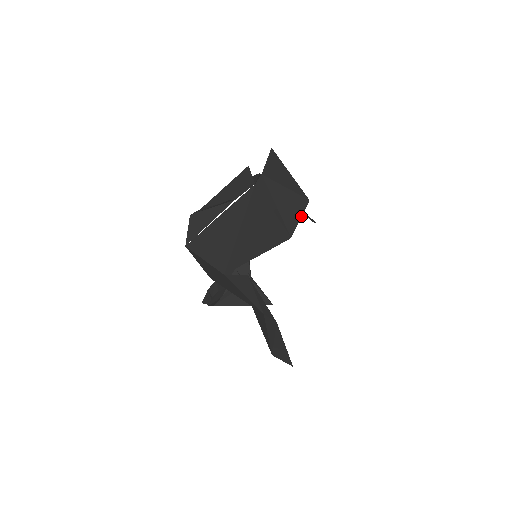
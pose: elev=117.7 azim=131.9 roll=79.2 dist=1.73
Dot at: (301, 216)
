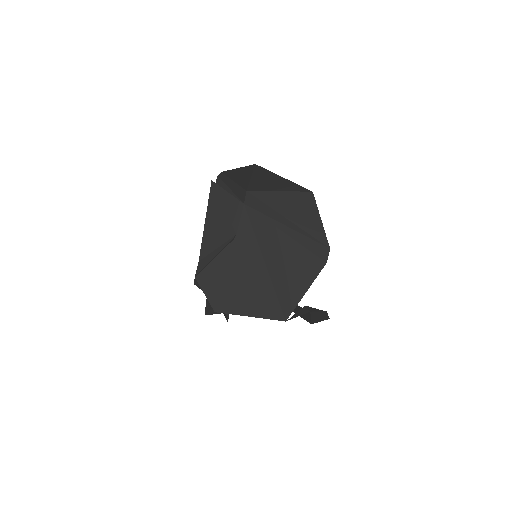
Dot at: (320, 217)
